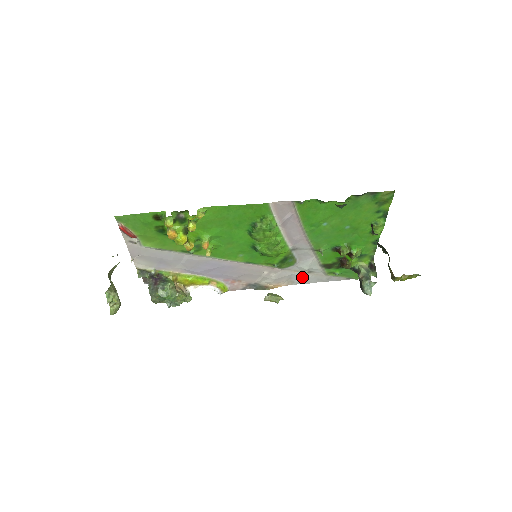
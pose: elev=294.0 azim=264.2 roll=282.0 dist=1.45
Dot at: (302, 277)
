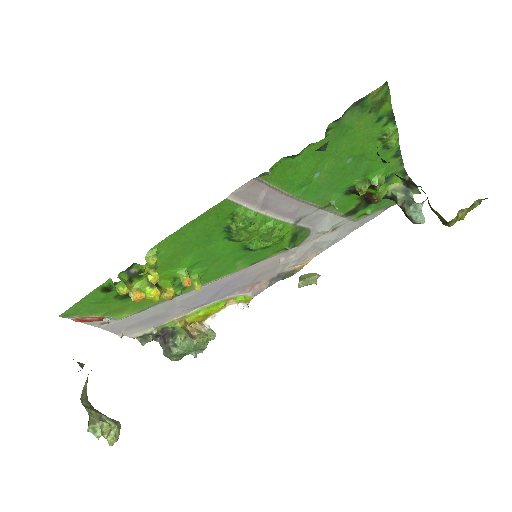
Dot at: (329, 239)
